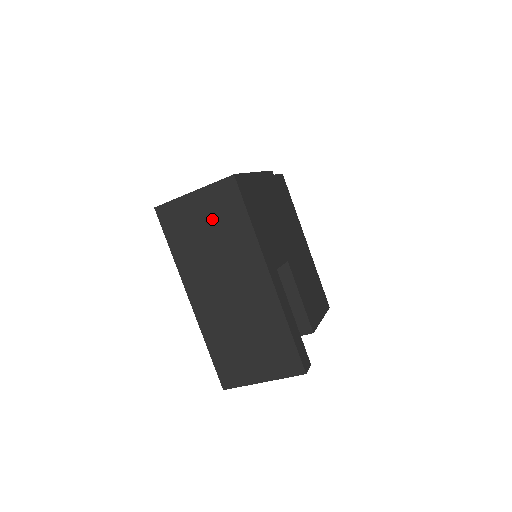
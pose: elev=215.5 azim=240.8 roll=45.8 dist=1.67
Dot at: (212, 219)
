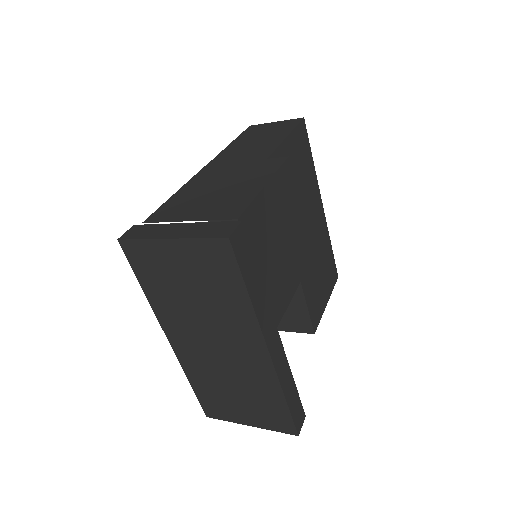
Dot at: (196, 276)
